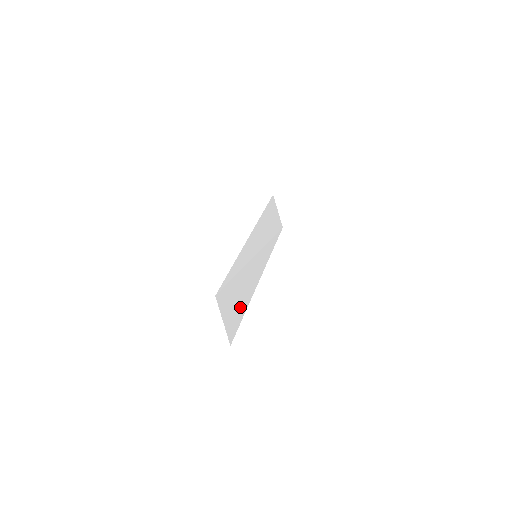
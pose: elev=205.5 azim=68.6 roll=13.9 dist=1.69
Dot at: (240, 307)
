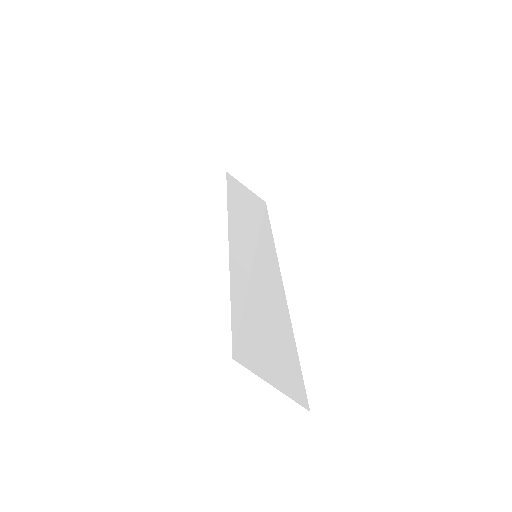
Dot at: (283, 341)
